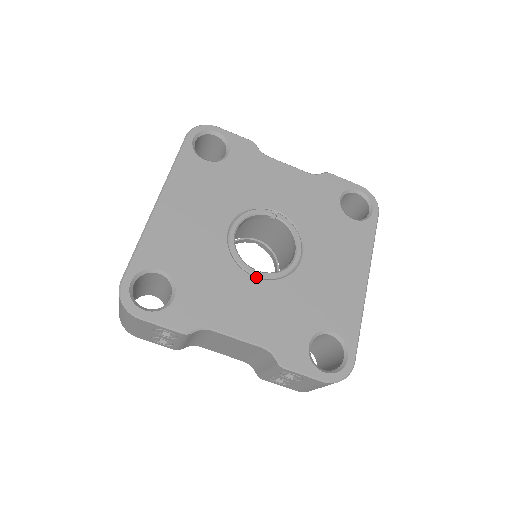
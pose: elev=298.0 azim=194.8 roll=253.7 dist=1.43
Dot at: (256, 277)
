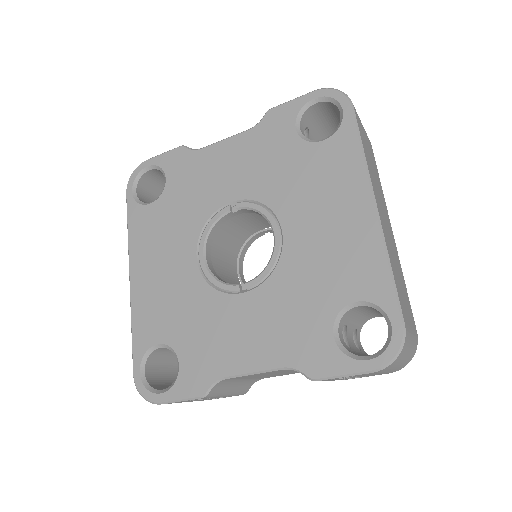
Dot at: (243, 292)
